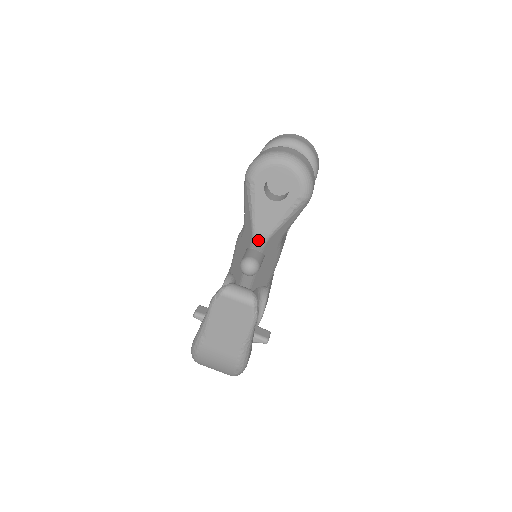
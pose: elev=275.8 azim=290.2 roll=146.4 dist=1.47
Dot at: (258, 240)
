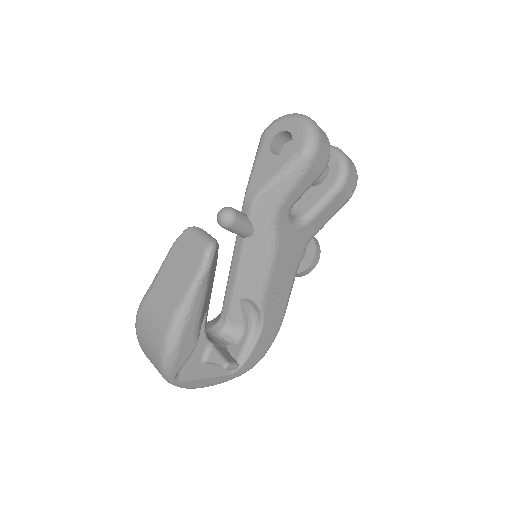
Dot at: (248, 198)
